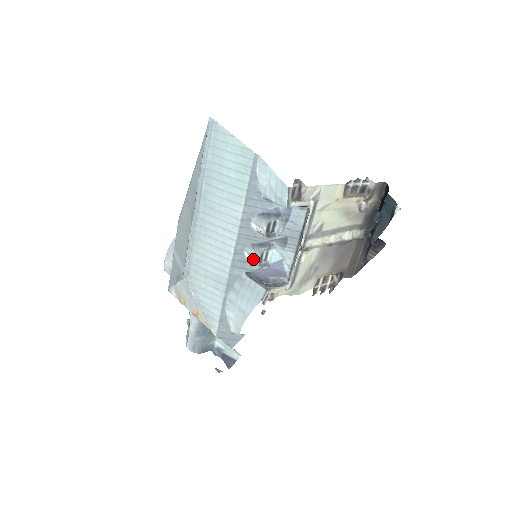
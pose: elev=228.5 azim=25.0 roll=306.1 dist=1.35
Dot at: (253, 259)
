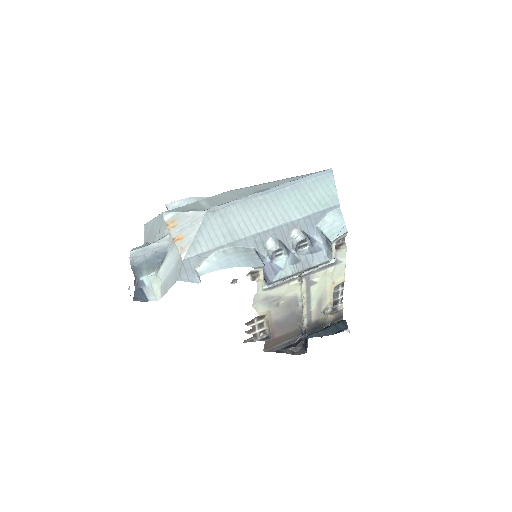
Dot at: (270, 247)
